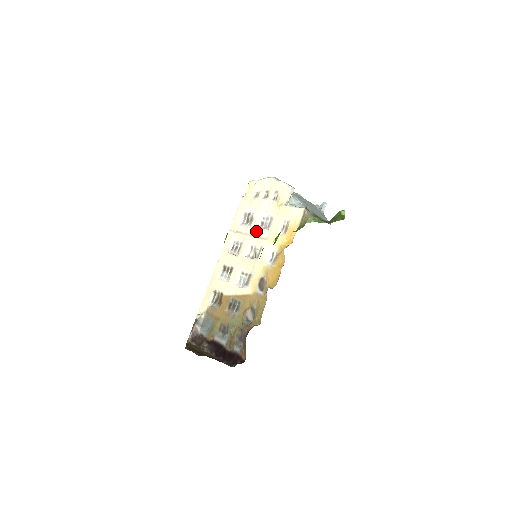
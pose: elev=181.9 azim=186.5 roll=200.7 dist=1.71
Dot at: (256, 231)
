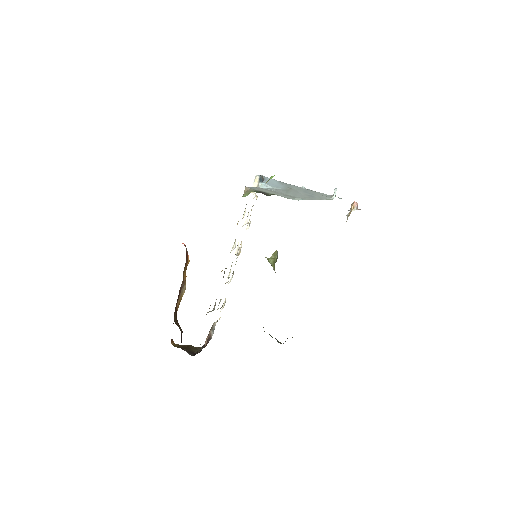
Dot at: occluded
